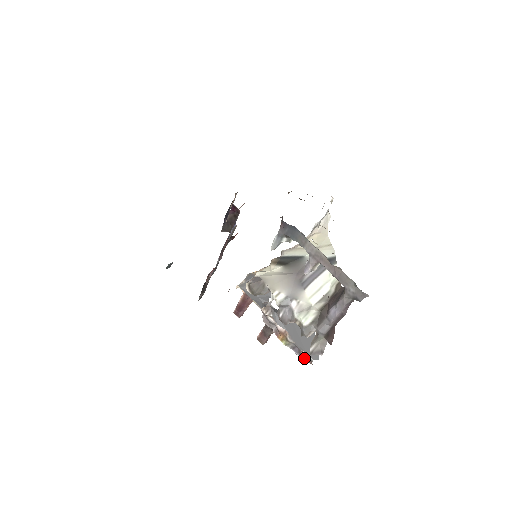
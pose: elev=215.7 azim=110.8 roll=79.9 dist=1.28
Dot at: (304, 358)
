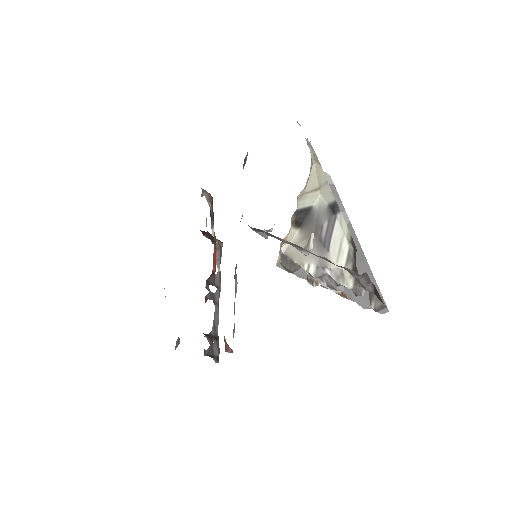
Dot at: occluded
